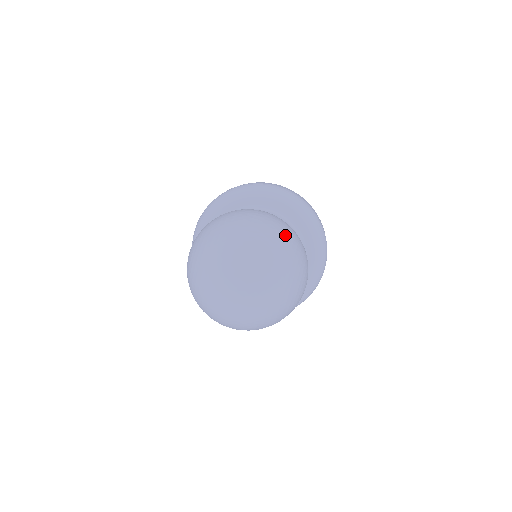
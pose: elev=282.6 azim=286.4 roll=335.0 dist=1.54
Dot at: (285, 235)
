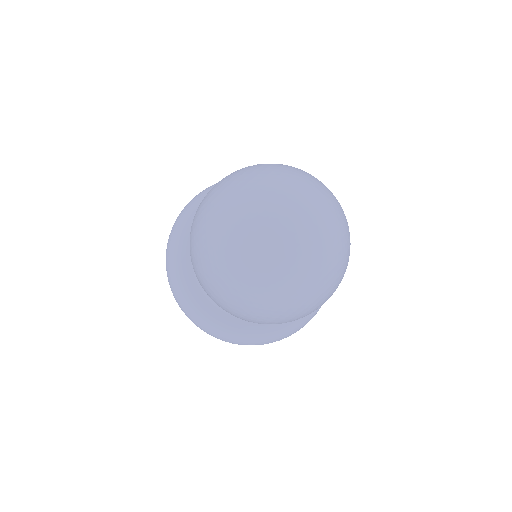
Dot at: (347, 222)
